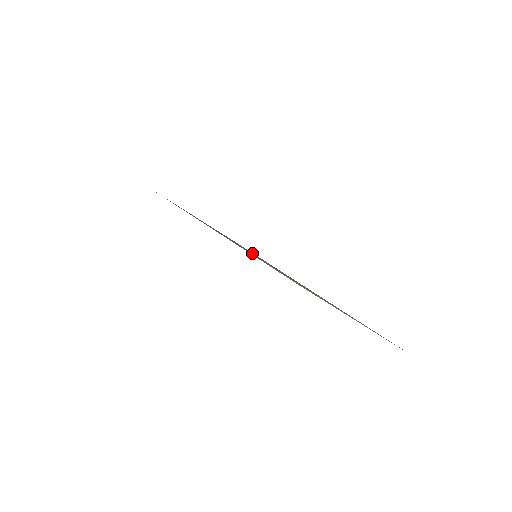
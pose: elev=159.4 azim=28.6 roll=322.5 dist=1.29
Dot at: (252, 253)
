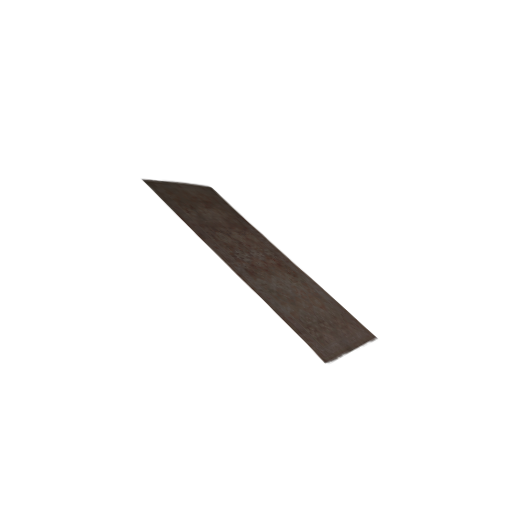
Dot at: (245, 236)
